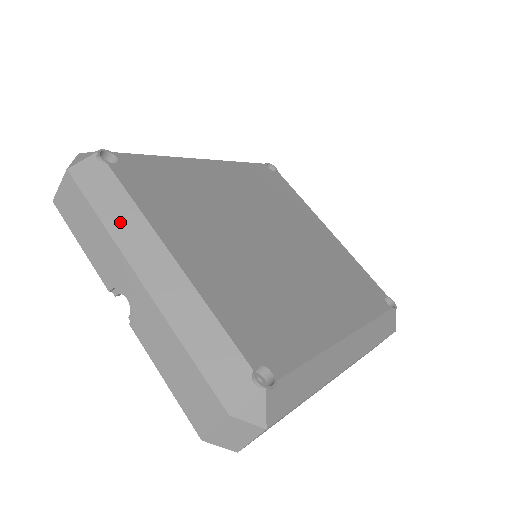
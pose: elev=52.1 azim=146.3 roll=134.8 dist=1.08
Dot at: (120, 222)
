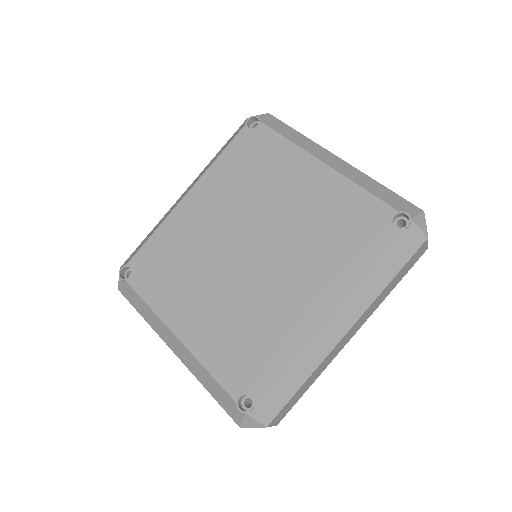
Dot at: (150, 319)
